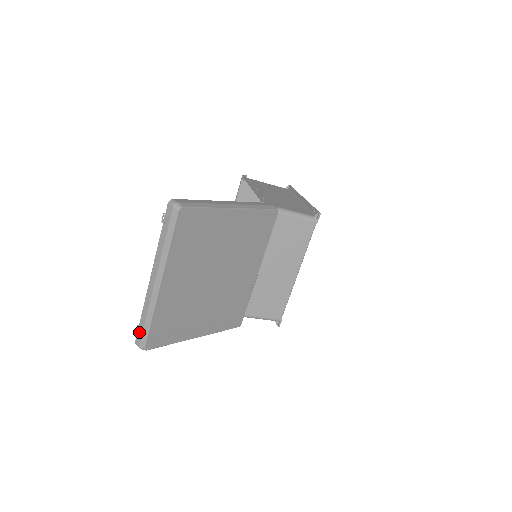
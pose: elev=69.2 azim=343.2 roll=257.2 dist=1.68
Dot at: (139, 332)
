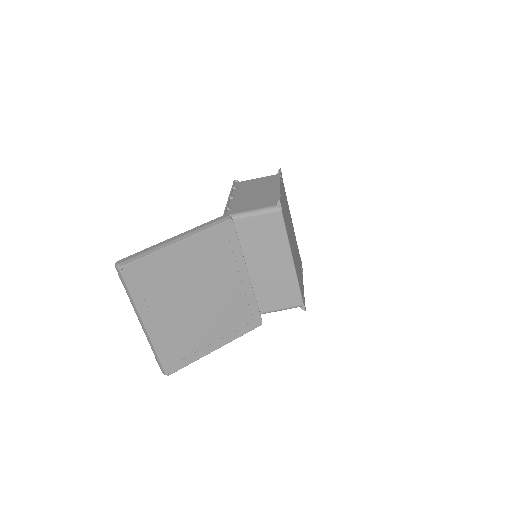
Dot at: (158, 363)
